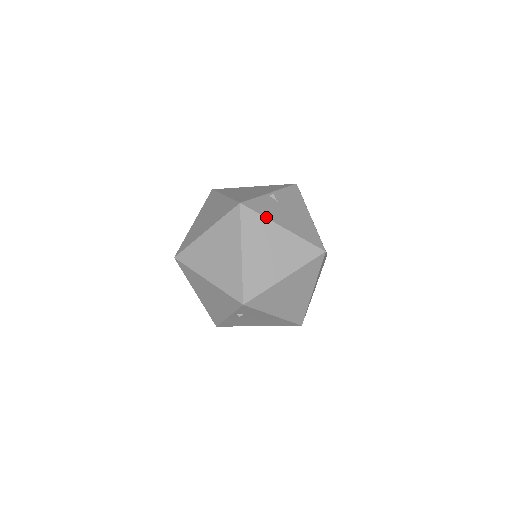
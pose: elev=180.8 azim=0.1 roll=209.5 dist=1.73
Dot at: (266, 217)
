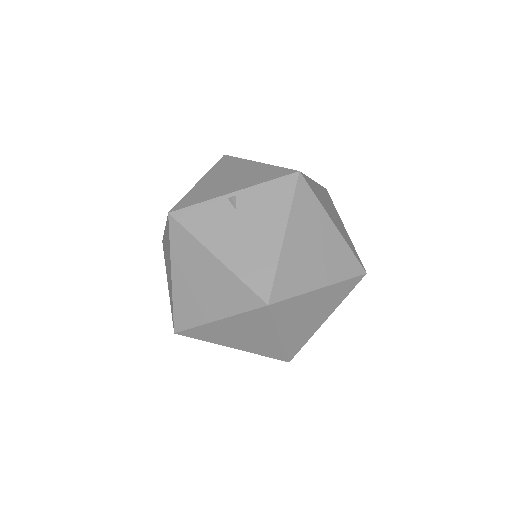
Dot at: (197, 238)
